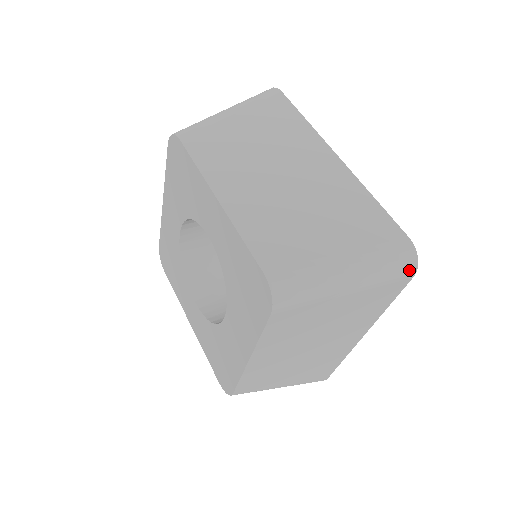
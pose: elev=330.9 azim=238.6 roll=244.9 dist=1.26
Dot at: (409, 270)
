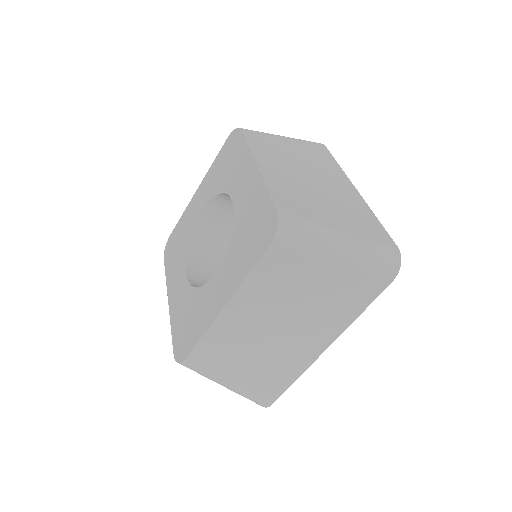
Dot at: (391, 271)
